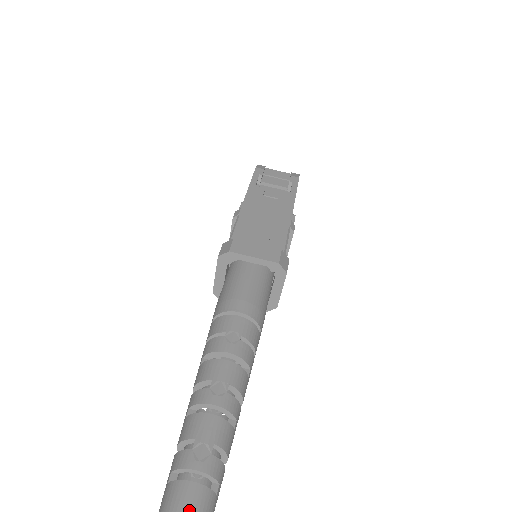
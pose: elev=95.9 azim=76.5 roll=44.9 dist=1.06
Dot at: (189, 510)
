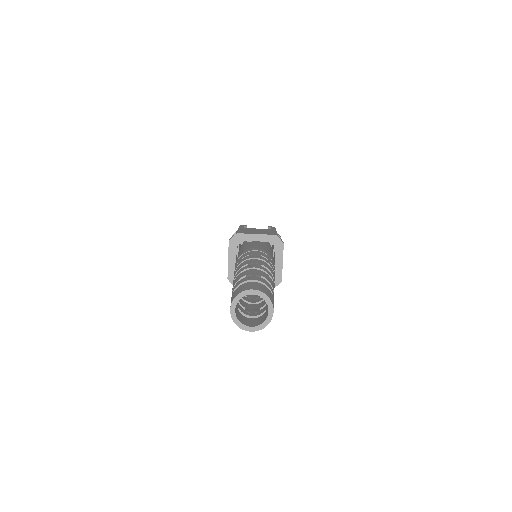
Dot at: (255, 287)
